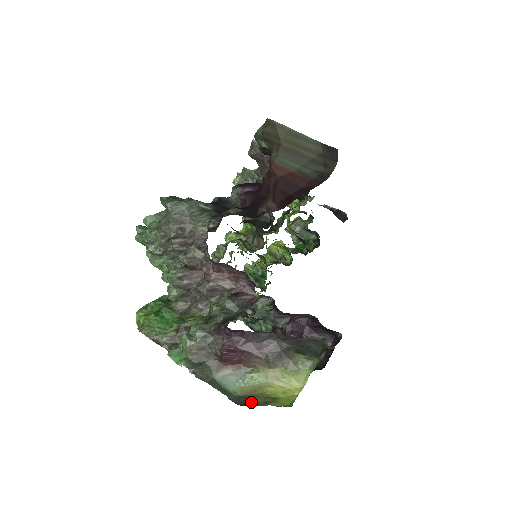
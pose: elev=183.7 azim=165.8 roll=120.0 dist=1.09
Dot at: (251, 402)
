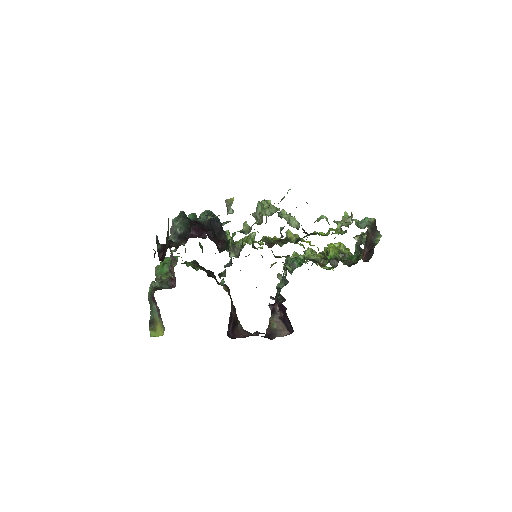
Dot at: (151, 324)
